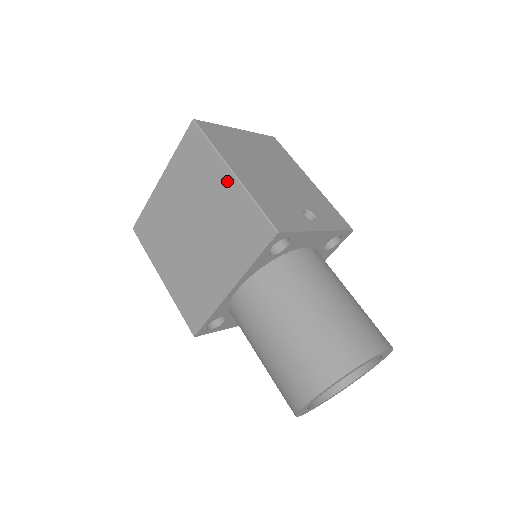
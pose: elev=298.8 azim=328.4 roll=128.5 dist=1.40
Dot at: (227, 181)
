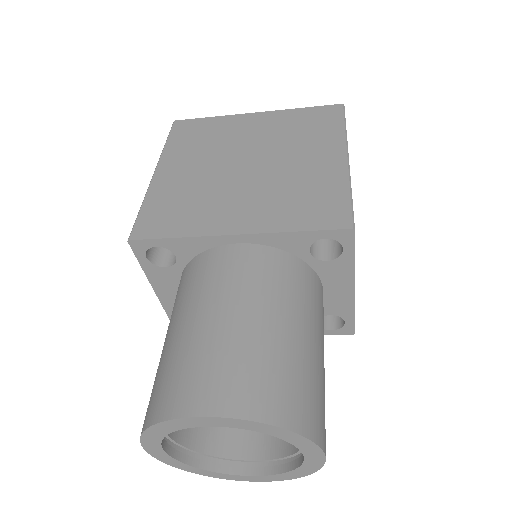
Dot at: (335, 158)
